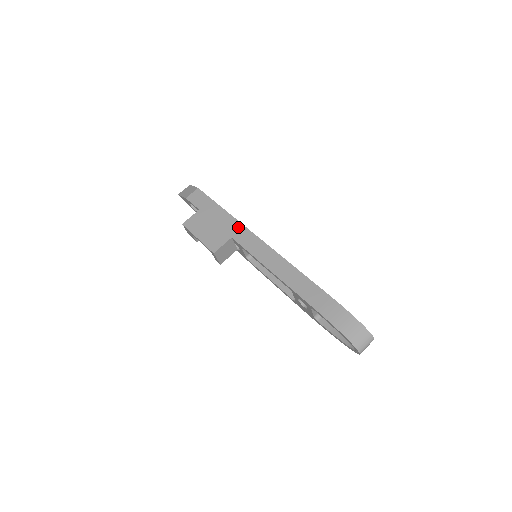
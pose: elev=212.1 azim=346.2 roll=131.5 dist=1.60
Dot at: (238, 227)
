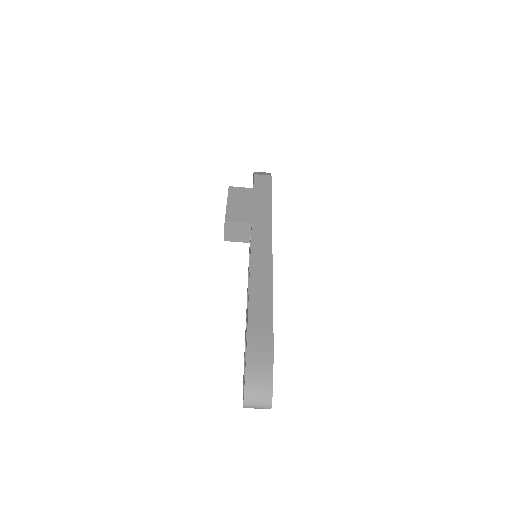
Dot at: (266, 221)
